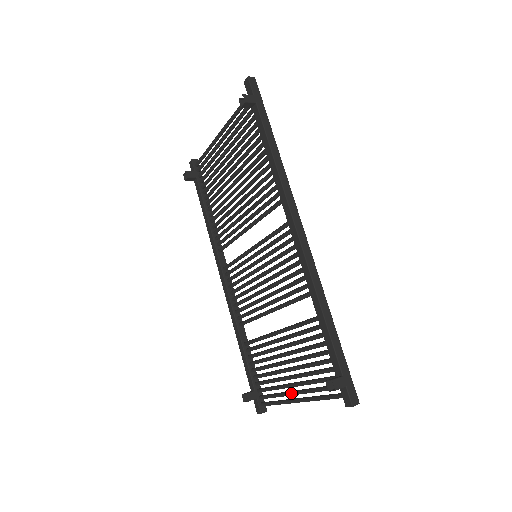
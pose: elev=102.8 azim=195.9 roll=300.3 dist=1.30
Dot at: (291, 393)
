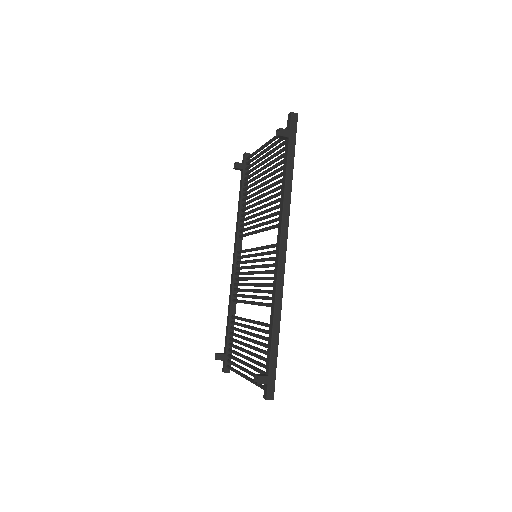
Dot at: (243, 369)
